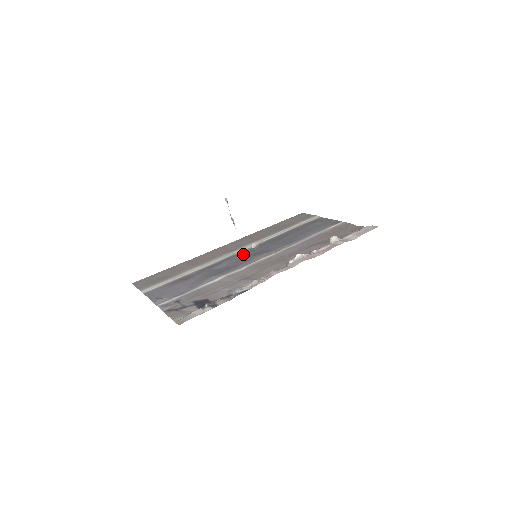
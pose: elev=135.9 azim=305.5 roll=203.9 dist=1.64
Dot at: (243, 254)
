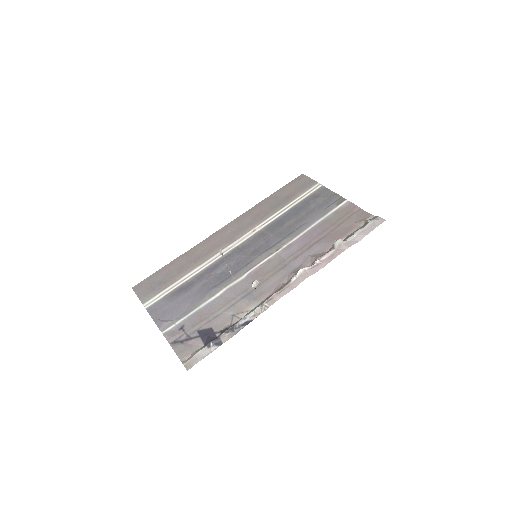
Dot at: (242, 250)
